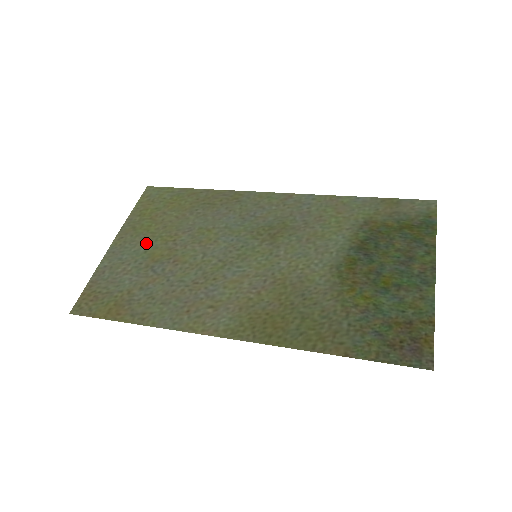
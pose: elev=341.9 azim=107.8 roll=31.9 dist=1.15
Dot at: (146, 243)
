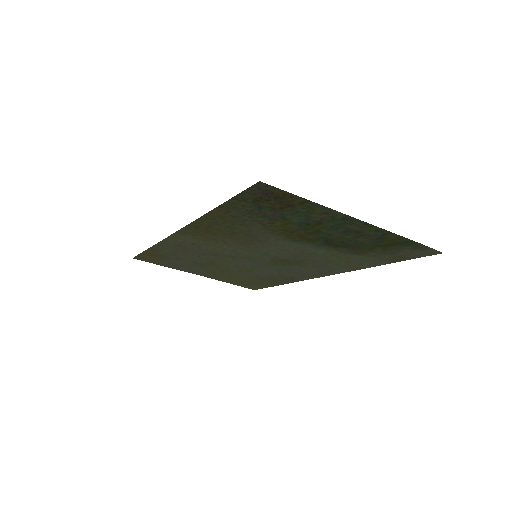
Dot at: (211, 271)
